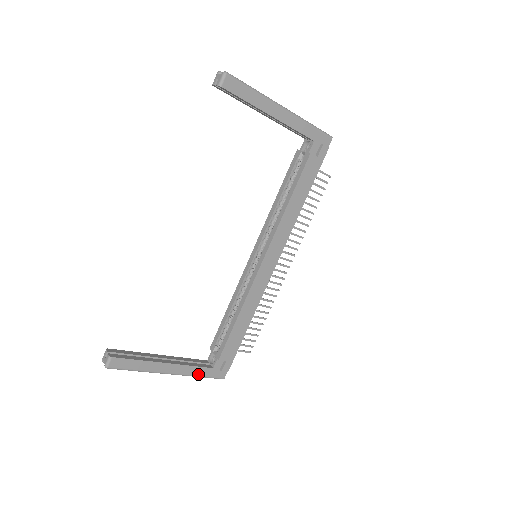
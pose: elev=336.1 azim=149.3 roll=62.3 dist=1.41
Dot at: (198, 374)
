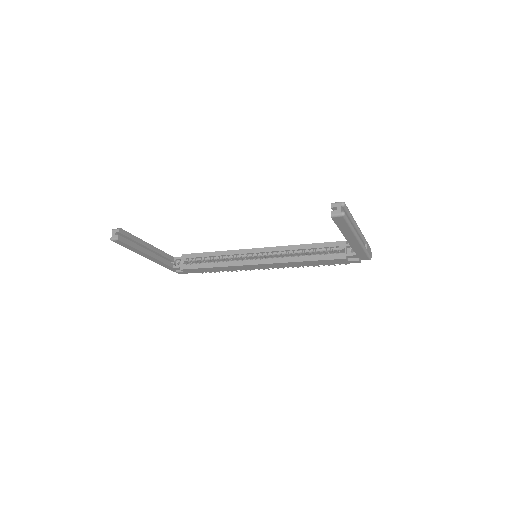
Dot at: (161, 265)
